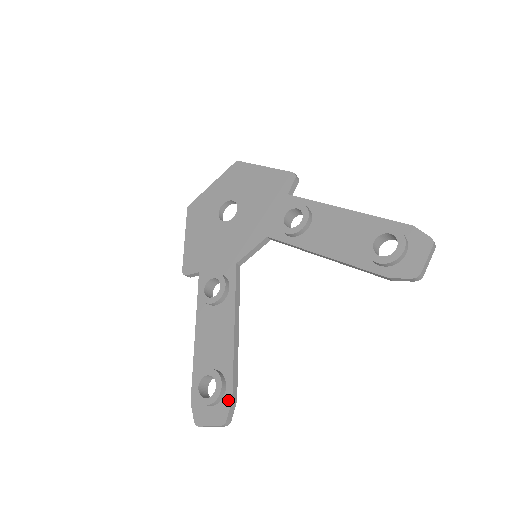
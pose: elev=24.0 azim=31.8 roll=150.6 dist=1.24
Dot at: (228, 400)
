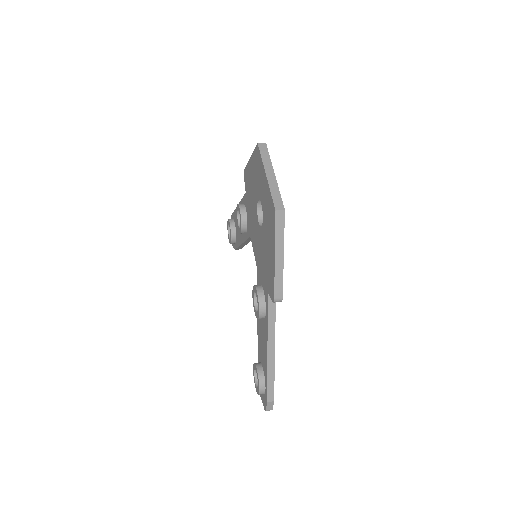
Dot at: (234, 247)
